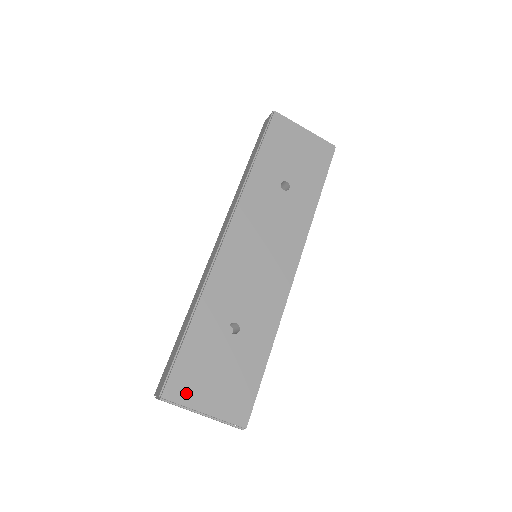
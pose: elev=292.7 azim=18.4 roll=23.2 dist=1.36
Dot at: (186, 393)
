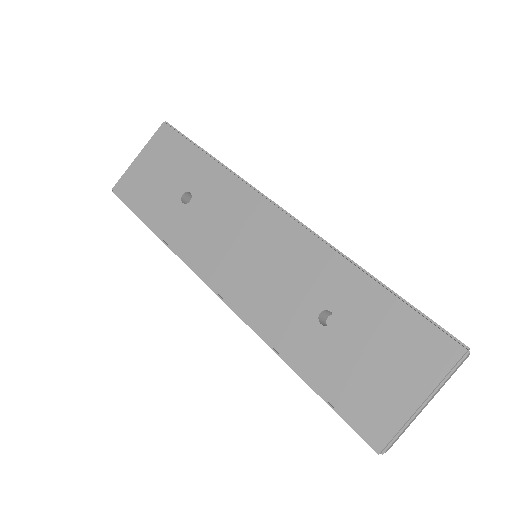
Dot at: (386, 416)
